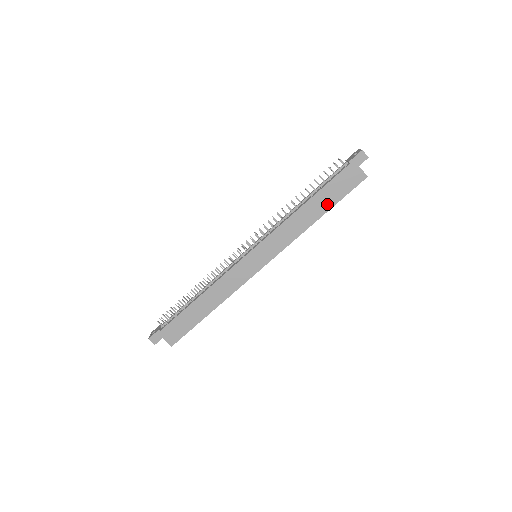
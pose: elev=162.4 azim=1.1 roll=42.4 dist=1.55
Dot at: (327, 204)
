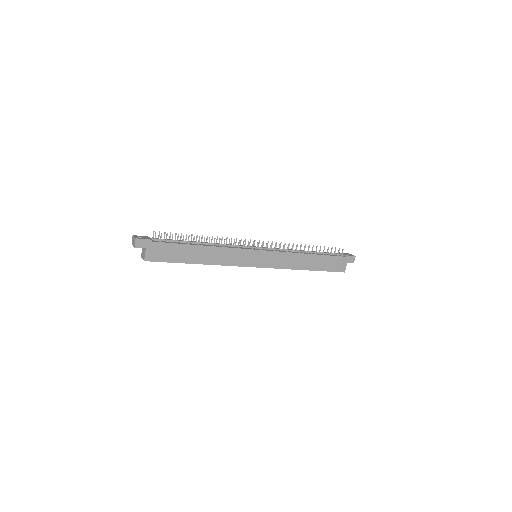
Dot at: (318, 266)
